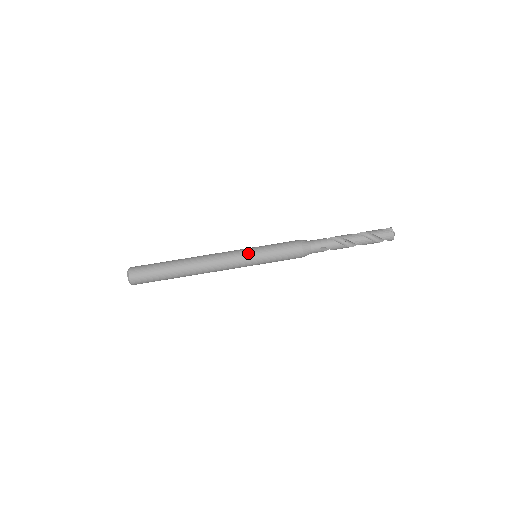
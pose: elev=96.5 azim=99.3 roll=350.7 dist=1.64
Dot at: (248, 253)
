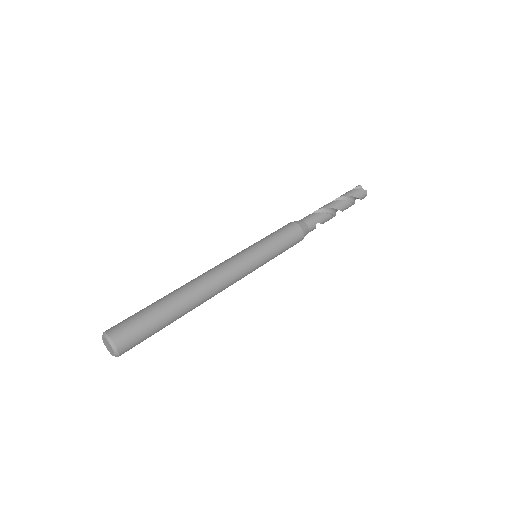
Dot at: (254, 255)
